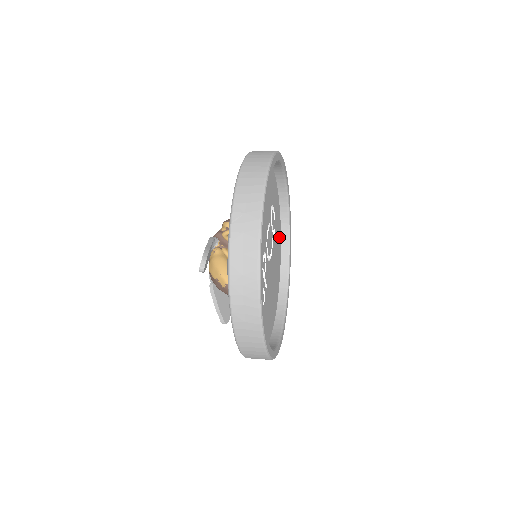
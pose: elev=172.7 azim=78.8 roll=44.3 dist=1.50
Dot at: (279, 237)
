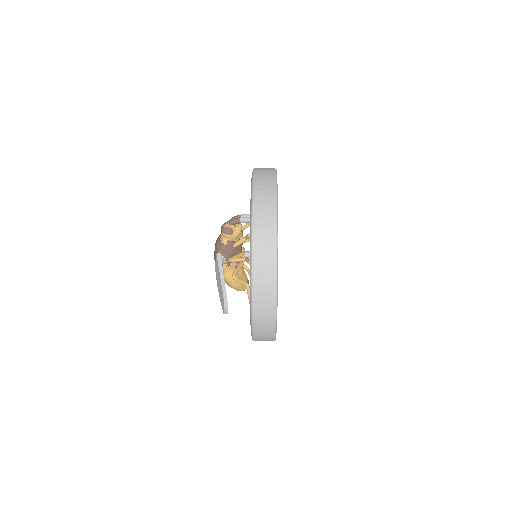
Dot at: occluded
